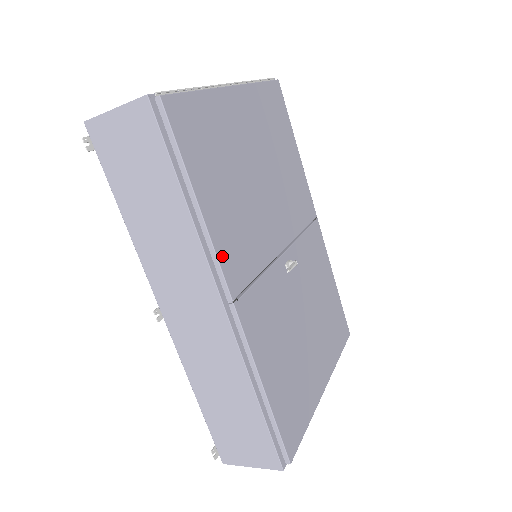
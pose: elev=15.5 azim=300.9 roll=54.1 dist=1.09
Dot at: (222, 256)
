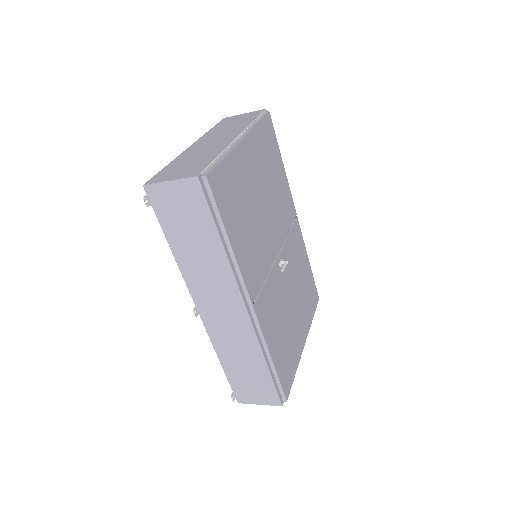
Dot at: (245, 276)
